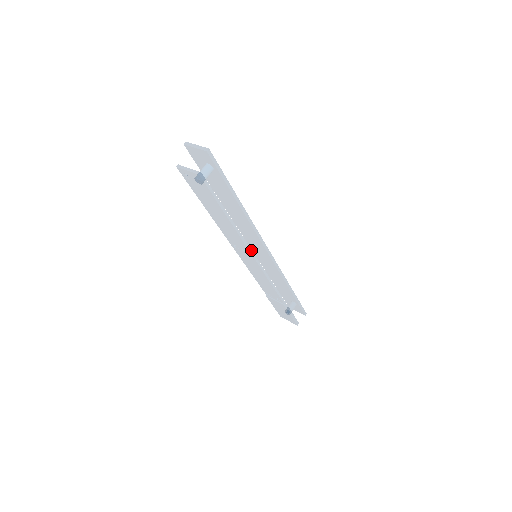
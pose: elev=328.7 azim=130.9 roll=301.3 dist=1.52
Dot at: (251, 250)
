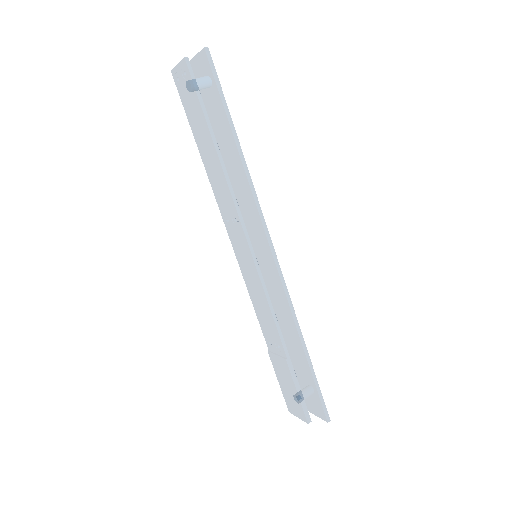
Dot at: (242, 217)
